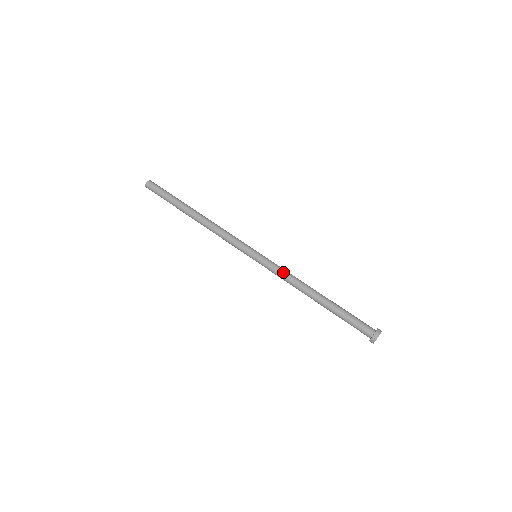
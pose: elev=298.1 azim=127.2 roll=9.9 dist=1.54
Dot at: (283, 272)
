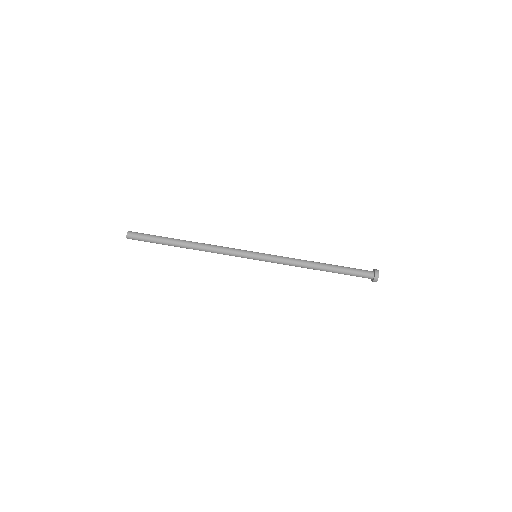
Dot at: (284, 264)
